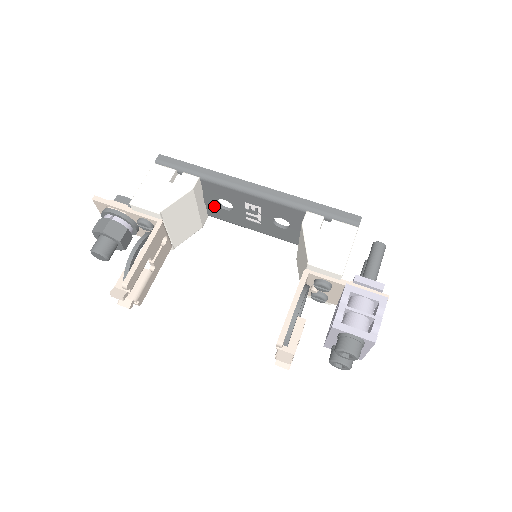
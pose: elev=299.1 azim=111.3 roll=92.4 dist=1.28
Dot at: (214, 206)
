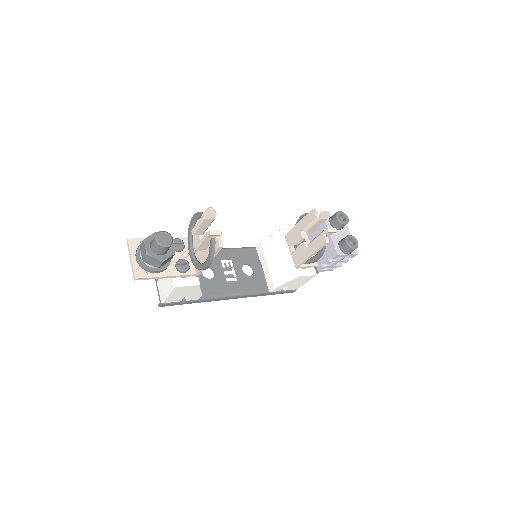
Dot at: (201, 280)
